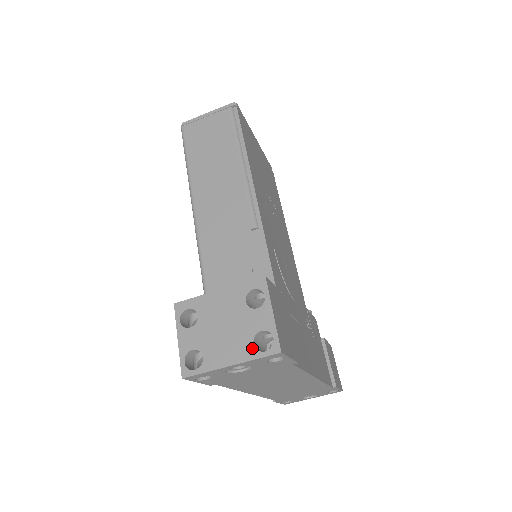
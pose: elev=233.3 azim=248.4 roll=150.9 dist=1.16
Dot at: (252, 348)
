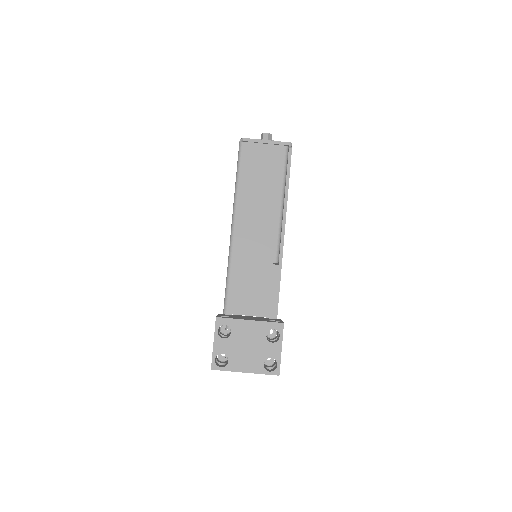
Dot at: (262, 367)
